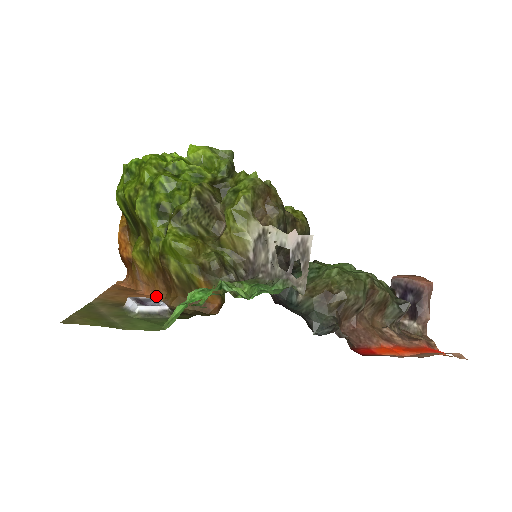
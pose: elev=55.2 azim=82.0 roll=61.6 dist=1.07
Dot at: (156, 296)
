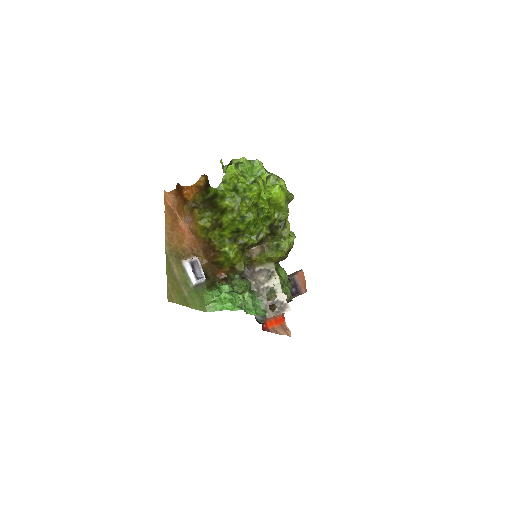
Dot at: (193, 244)
